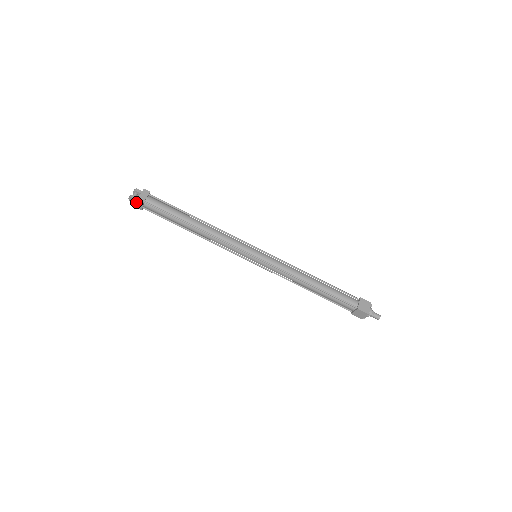
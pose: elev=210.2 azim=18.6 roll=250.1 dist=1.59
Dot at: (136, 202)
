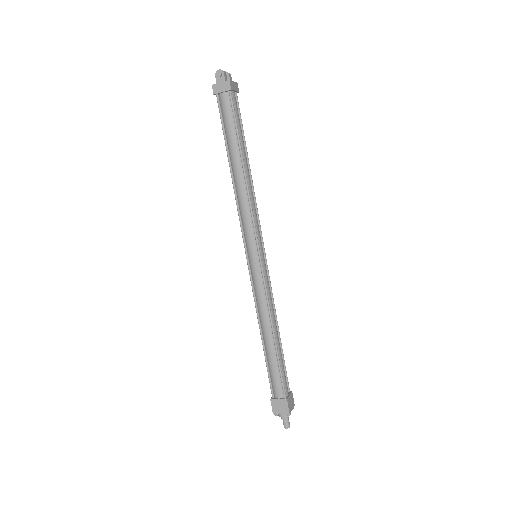
Dot at: (222, 81)
